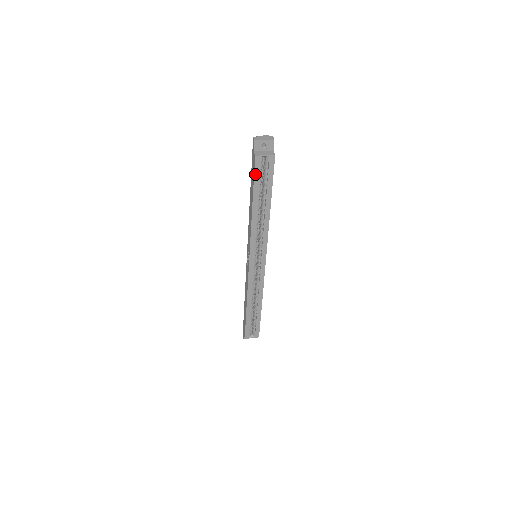
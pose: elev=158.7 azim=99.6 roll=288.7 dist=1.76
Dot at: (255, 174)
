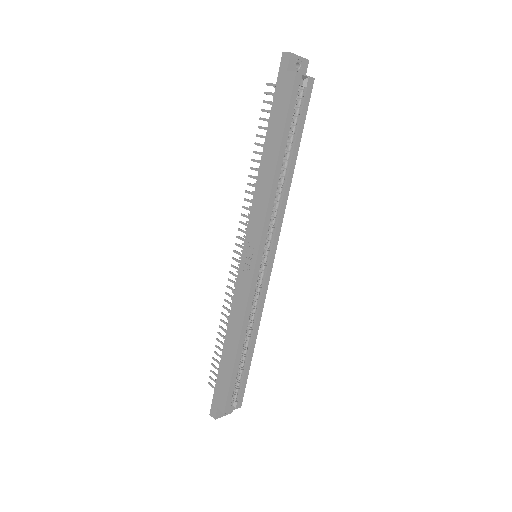
Dot at: (290, 103)
